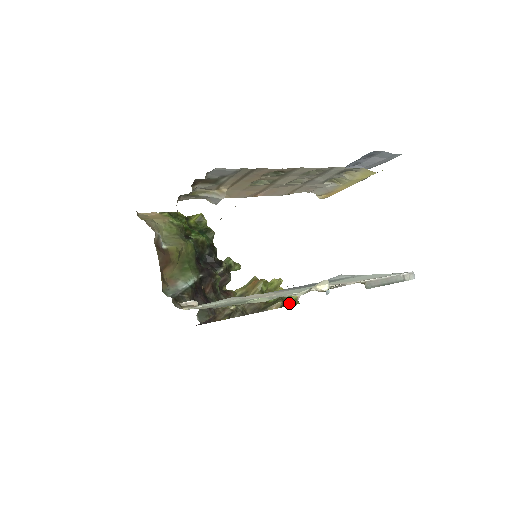
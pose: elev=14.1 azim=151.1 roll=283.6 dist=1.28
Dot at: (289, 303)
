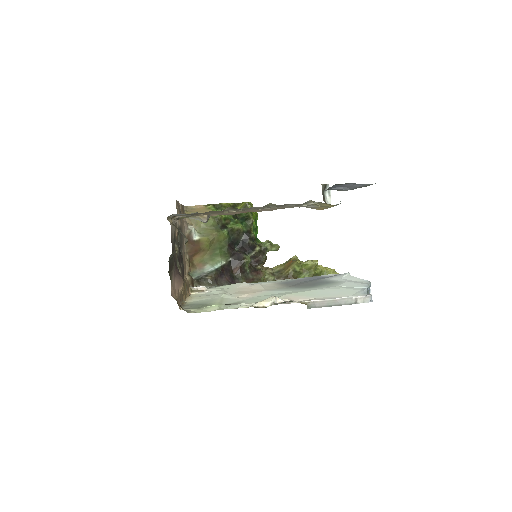
Dot at: occluded
